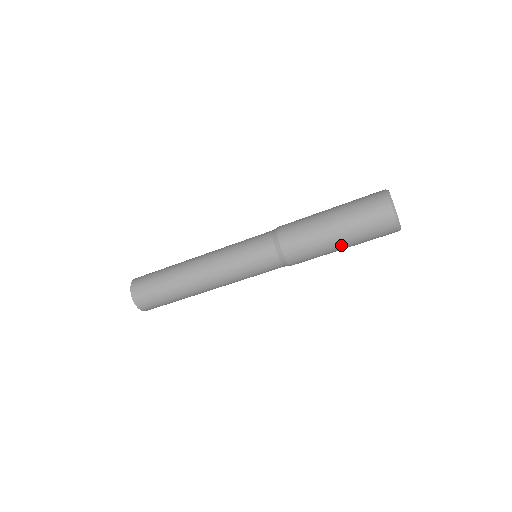
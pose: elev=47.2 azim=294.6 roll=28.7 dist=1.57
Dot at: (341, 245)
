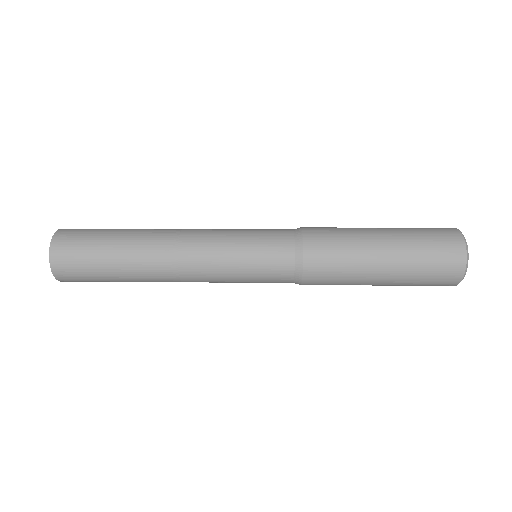
Dot at: (381, 281)
